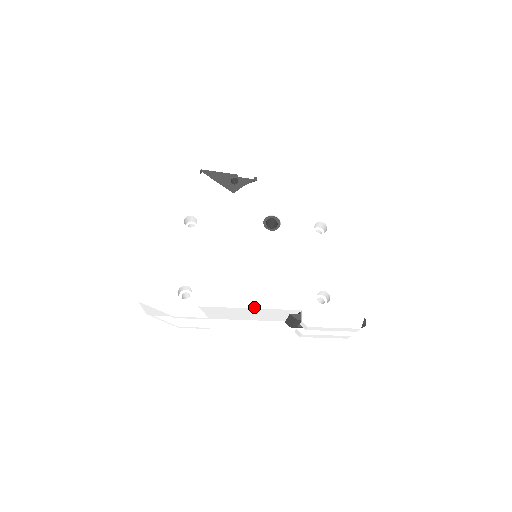
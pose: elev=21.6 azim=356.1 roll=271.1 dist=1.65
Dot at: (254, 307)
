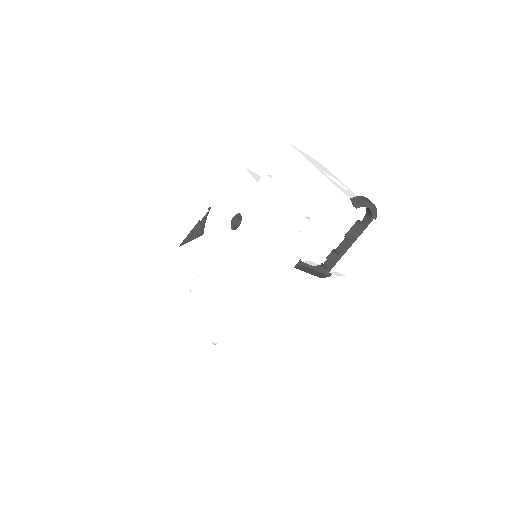
Dot at: (263, 293)
